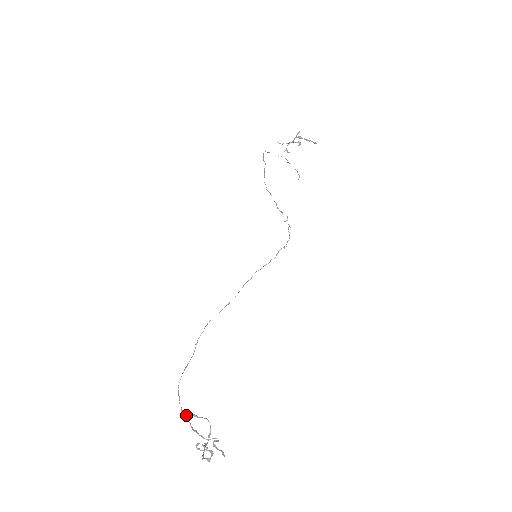
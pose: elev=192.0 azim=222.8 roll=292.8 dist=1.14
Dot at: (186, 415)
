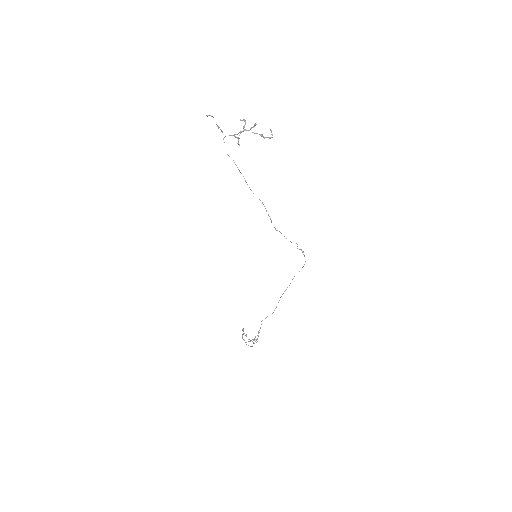
Dot at: (245, 342)
